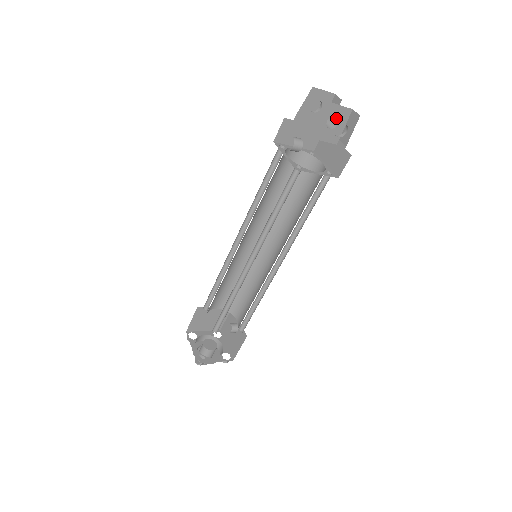
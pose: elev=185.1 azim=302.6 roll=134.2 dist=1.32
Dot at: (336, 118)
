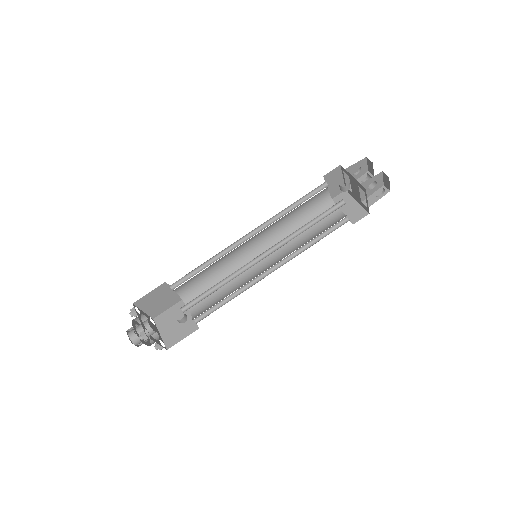
Dot at: (372, 185)
